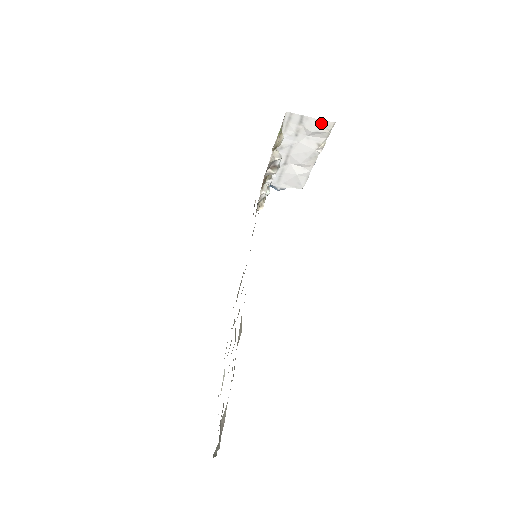
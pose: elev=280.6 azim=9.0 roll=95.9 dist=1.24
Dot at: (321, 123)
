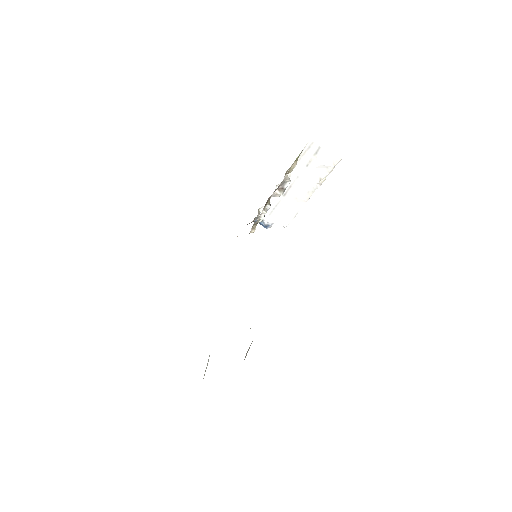
Dot at: (331, 157)
